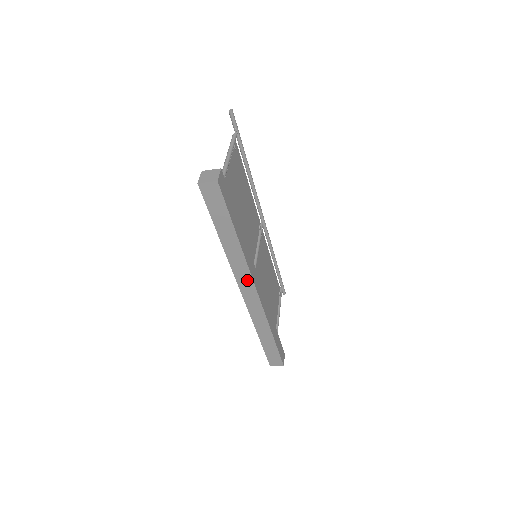
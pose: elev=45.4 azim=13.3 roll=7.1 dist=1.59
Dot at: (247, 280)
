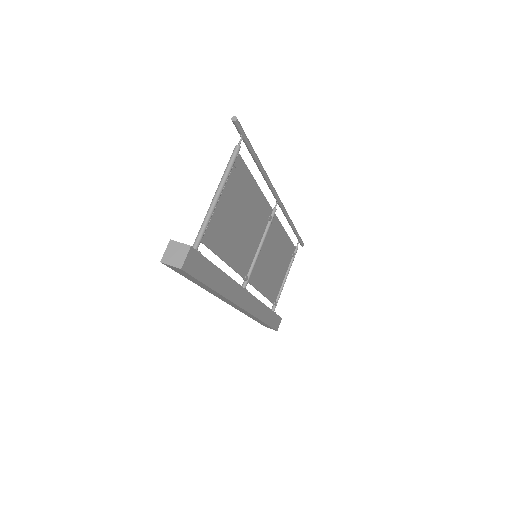
Dot at: (231, 303)
